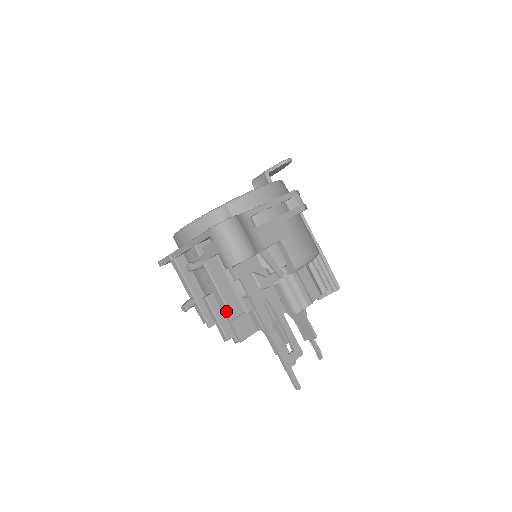
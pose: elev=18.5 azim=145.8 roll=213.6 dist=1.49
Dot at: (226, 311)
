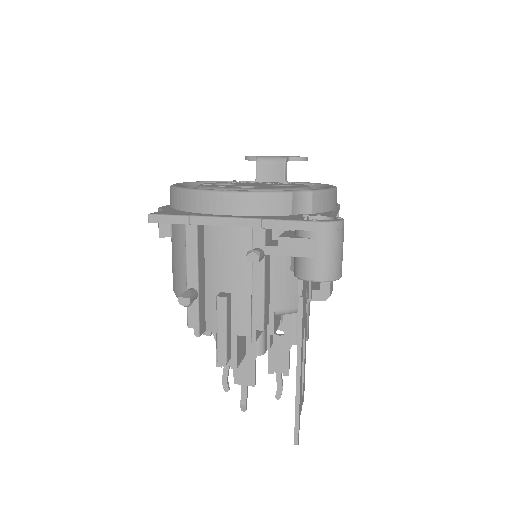
Dot at: (259, 328)
